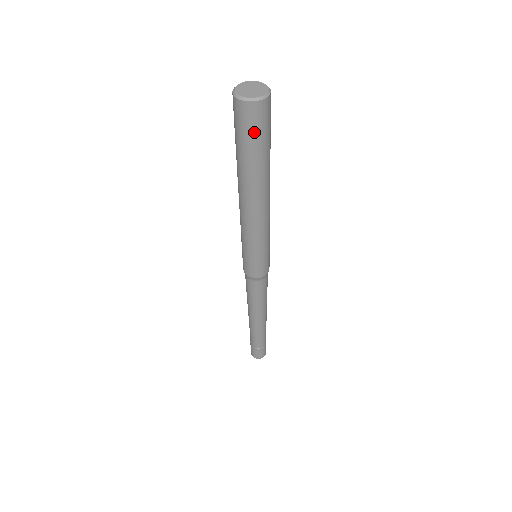
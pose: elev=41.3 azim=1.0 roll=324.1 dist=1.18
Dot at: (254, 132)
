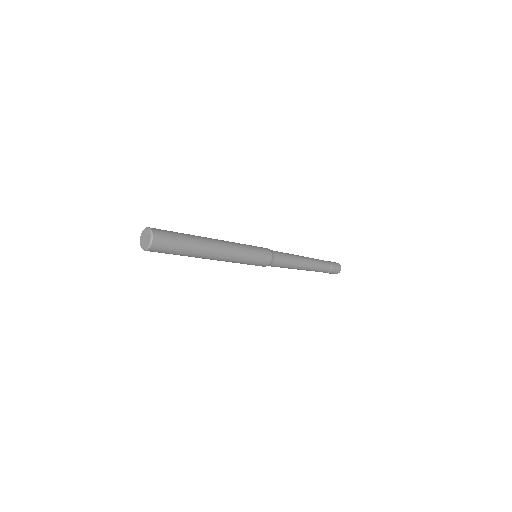
Dot at: (166, 252)
